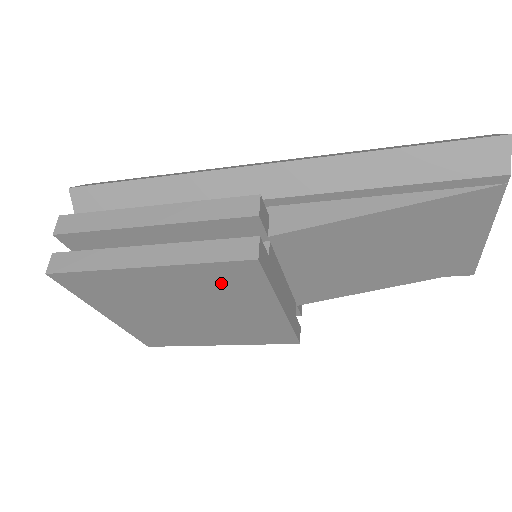
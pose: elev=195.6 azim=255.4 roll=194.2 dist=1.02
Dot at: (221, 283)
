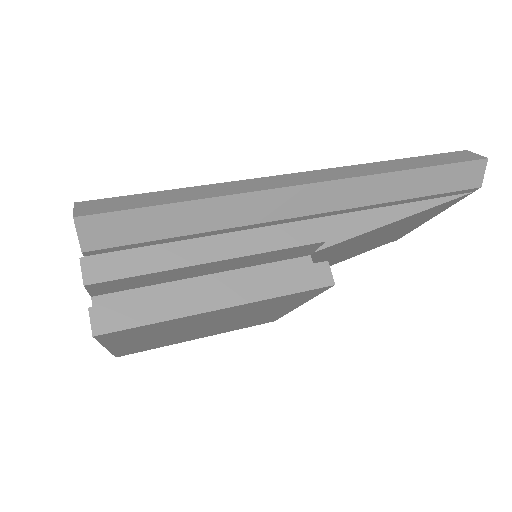
Dot at: (276, 303)
